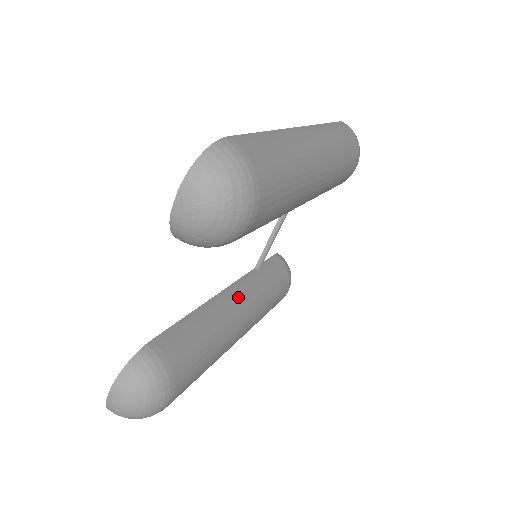
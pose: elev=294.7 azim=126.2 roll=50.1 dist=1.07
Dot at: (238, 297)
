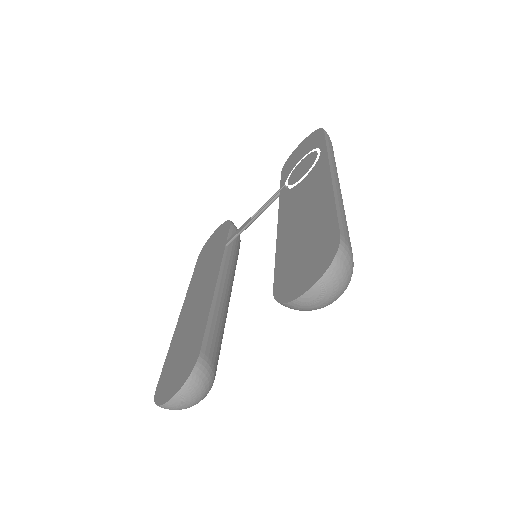
Dot at: (227, 282)
